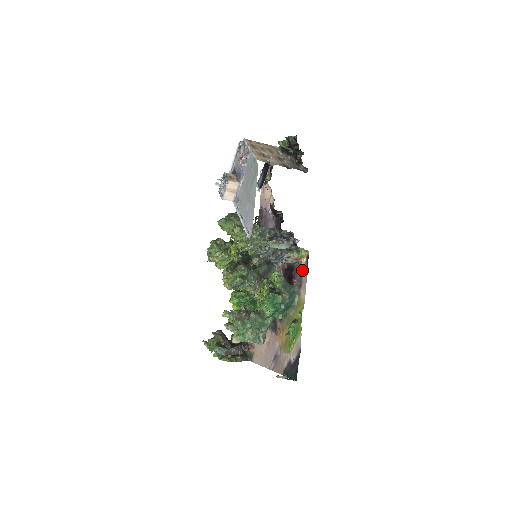
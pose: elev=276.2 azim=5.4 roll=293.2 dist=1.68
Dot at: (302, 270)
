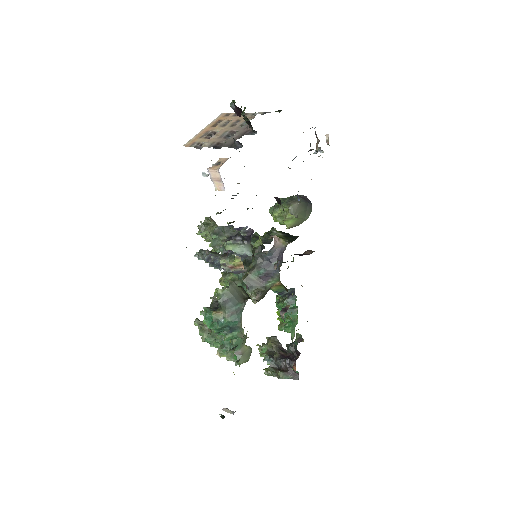
Dot at: occluded
